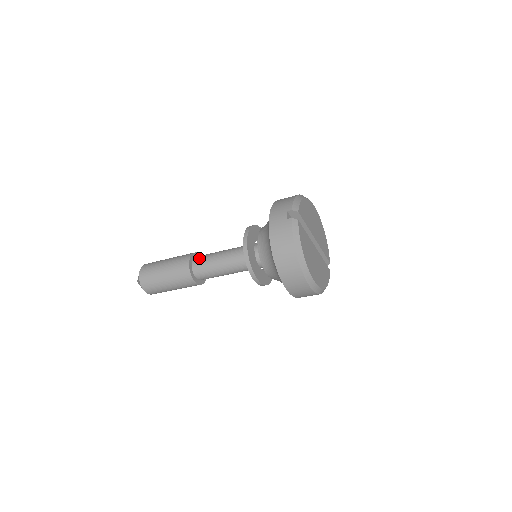
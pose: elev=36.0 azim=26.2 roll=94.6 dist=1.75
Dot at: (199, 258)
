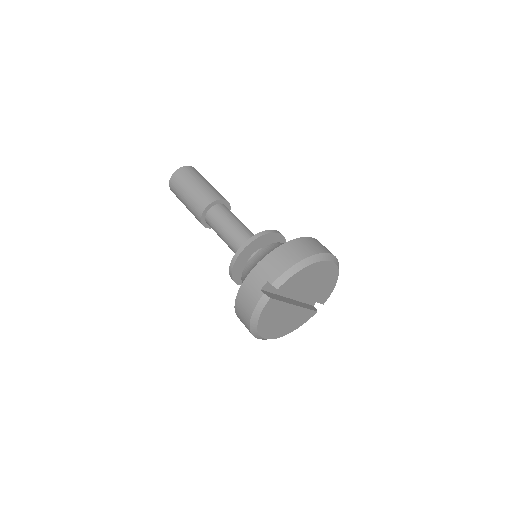
Dot at: (215, 212)
